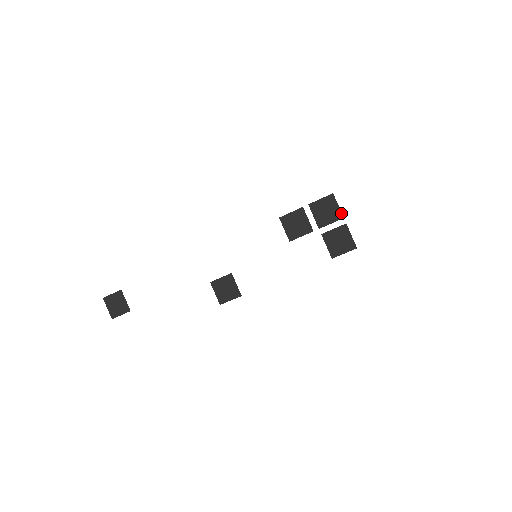
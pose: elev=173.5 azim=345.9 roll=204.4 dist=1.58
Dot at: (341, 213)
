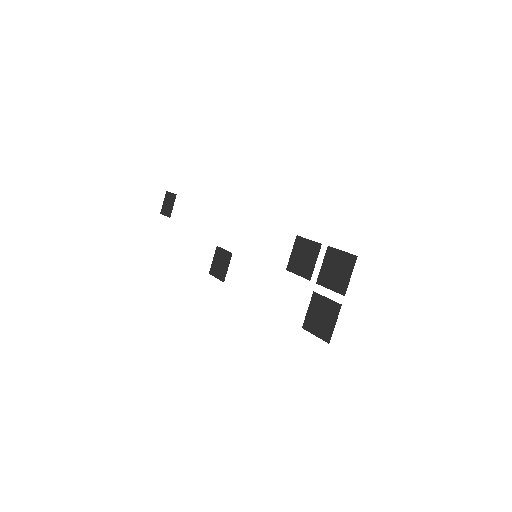
Dot at: (347, 287)
